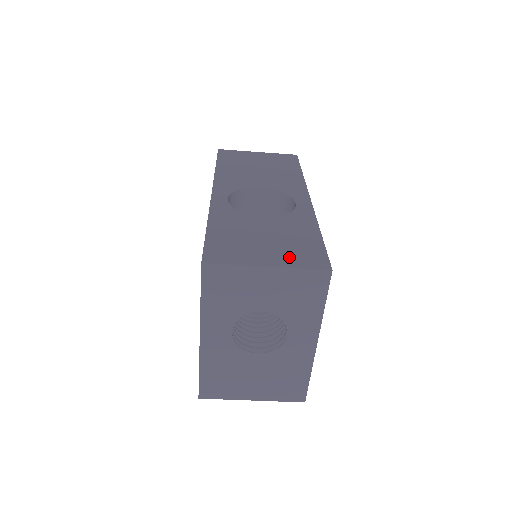
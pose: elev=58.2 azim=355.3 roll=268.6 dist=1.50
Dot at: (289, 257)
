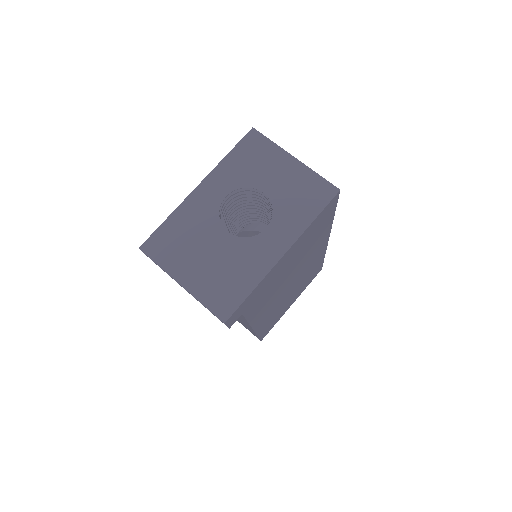
Dot at: occluded
